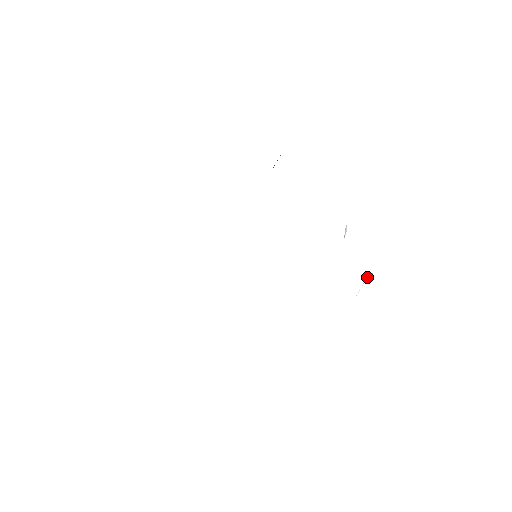
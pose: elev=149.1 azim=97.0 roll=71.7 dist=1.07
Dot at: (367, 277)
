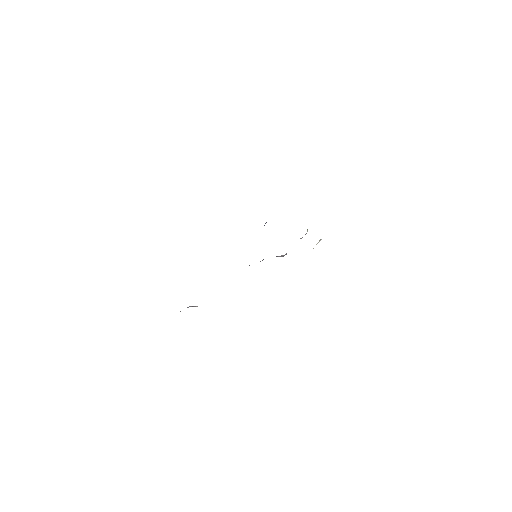
Dot at: (319, 241)
